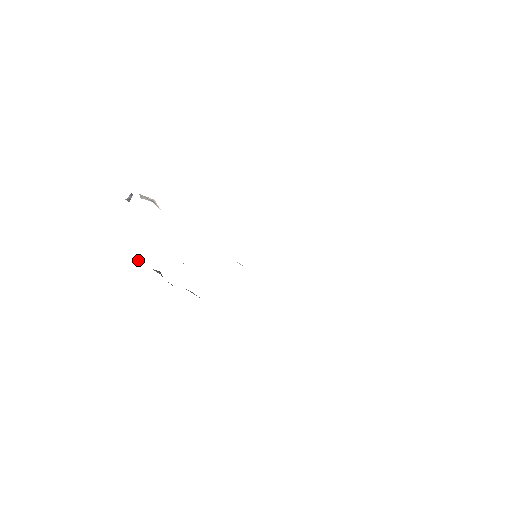
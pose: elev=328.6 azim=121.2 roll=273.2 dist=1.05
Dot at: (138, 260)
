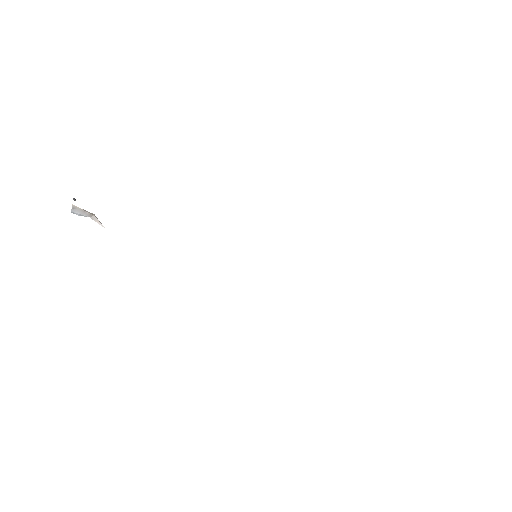
Dot at: occluded
